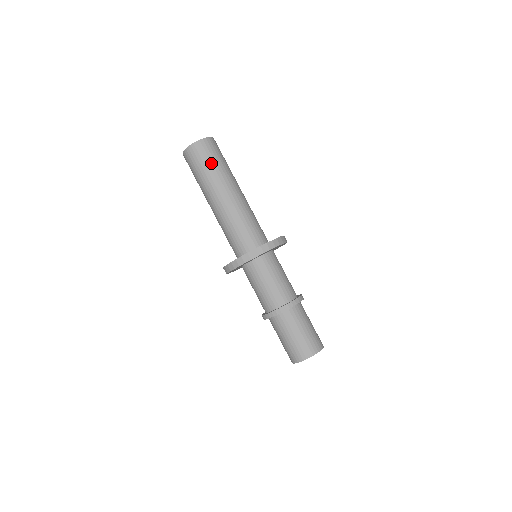
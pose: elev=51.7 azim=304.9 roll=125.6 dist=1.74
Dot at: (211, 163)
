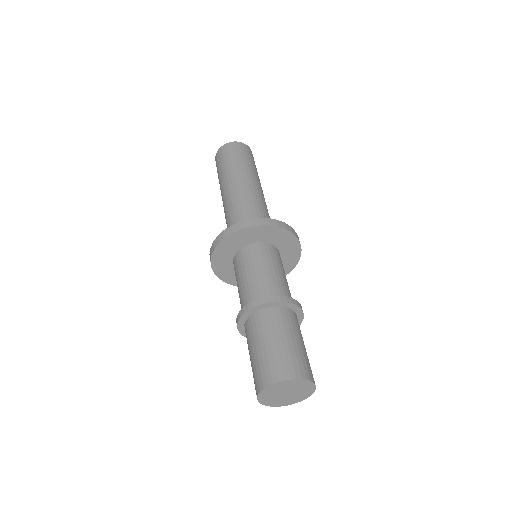
Dot at: (234, 159)
